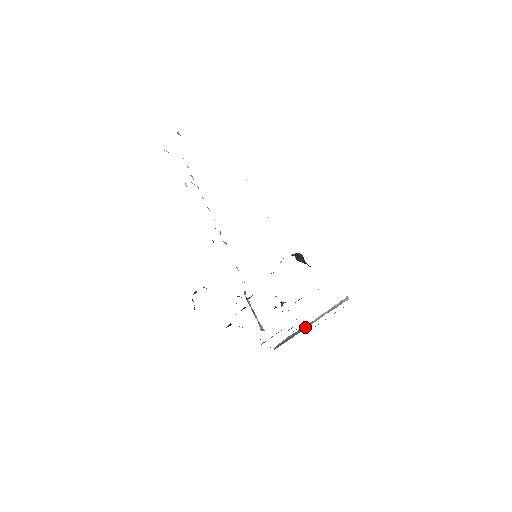
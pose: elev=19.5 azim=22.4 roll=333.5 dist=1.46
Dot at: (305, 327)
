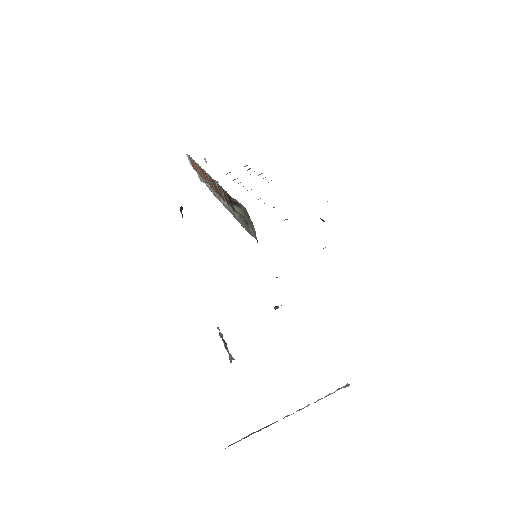
Dot at: occluded
